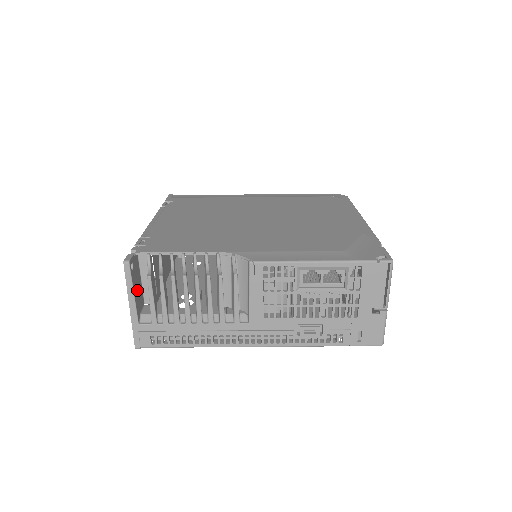
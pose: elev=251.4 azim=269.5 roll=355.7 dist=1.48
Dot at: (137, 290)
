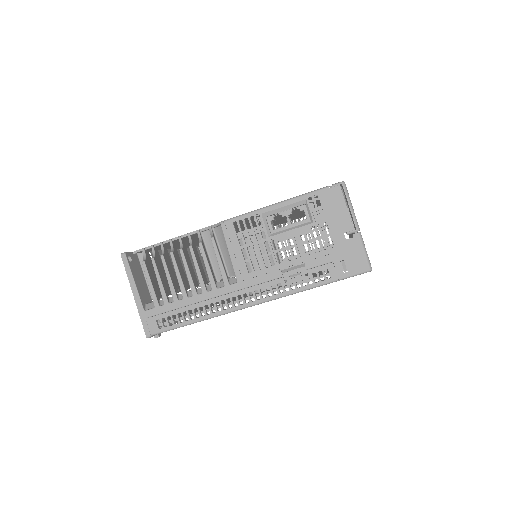
Dot at: (139, 282)
